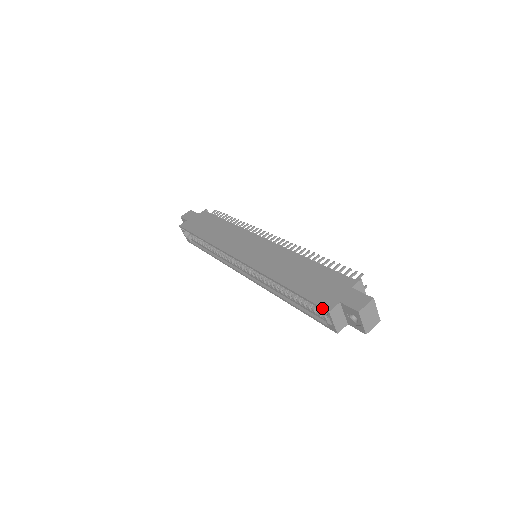
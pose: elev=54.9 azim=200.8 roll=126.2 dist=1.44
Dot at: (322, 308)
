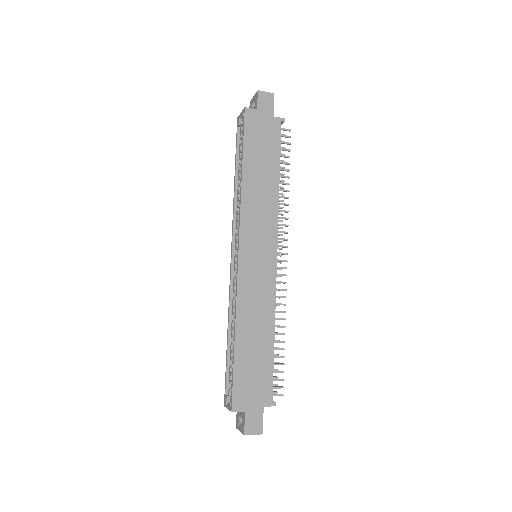
Dot at: (232, 403)
